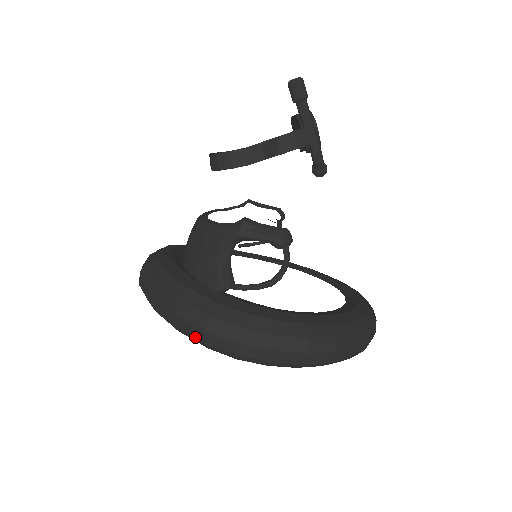
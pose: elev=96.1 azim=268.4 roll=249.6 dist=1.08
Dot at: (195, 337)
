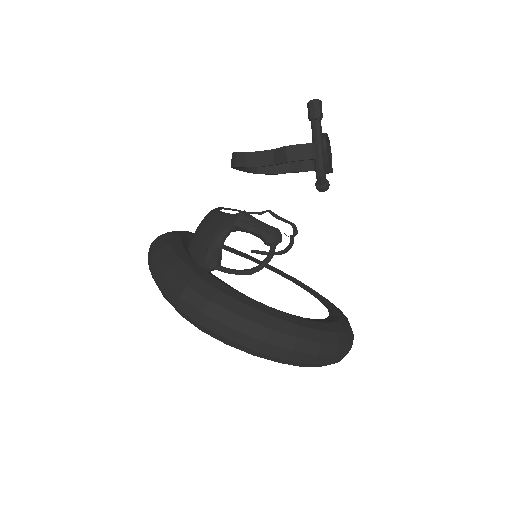
Dot at: (172, 302)
